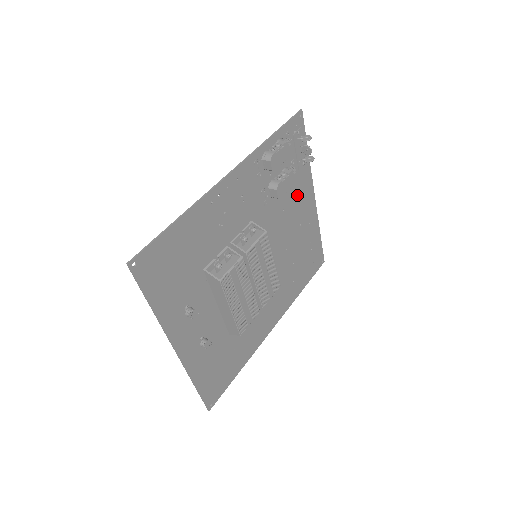
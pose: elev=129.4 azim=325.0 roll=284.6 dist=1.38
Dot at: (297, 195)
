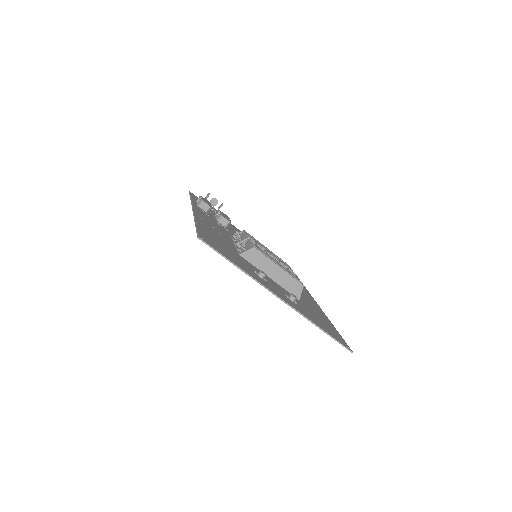
Dot at: occluded
